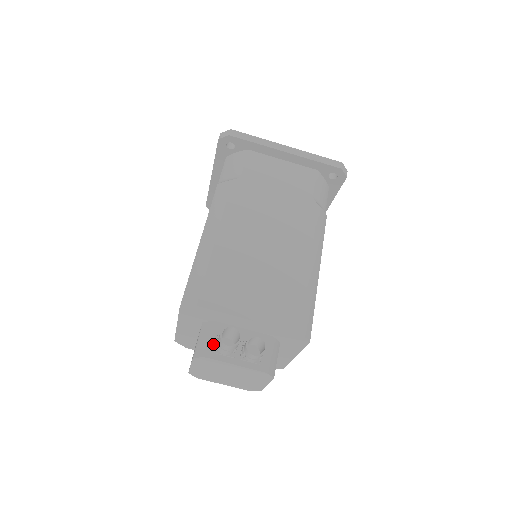
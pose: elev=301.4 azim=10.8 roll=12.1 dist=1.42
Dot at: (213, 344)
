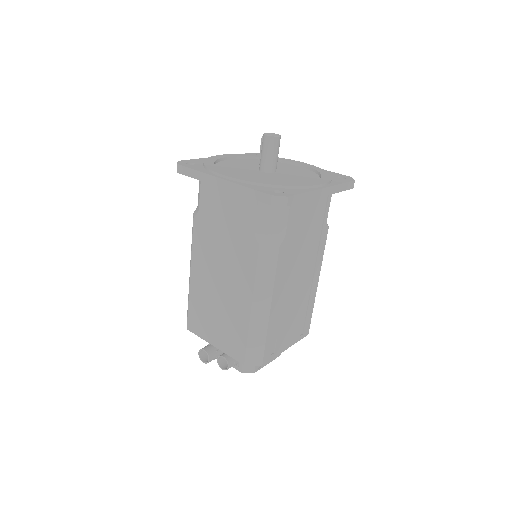
Dot at: occluded
